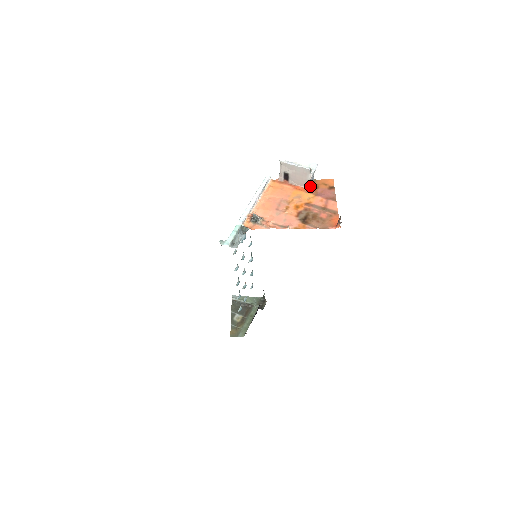
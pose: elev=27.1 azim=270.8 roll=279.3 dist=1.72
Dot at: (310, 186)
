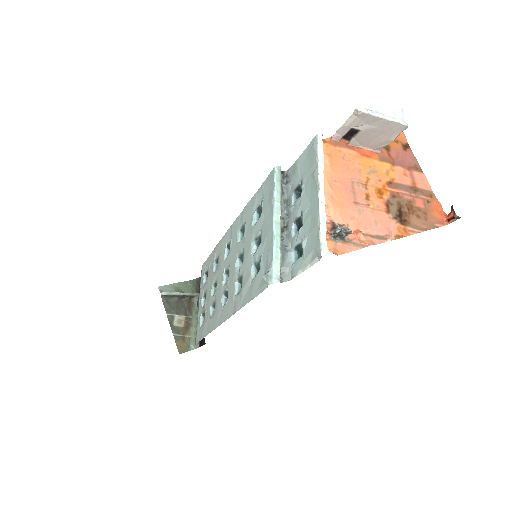
Dot at: occluded
